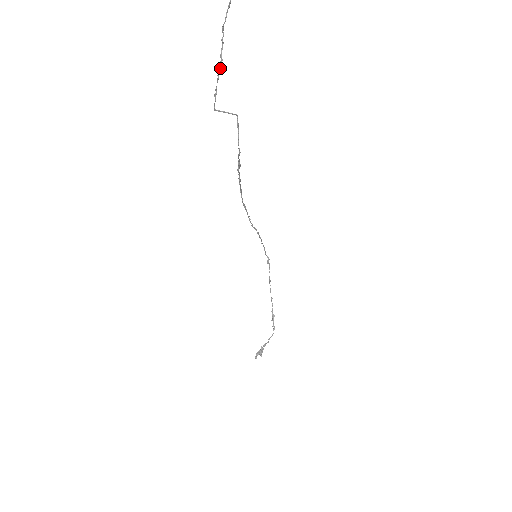
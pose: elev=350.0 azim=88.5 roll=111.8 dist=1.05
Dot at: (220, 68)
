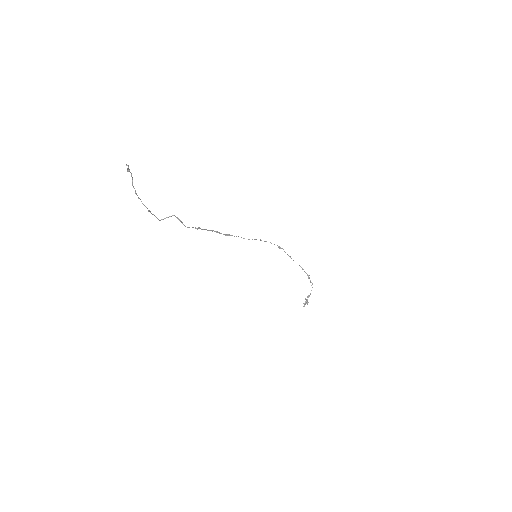
Dot at: (146, 207)
